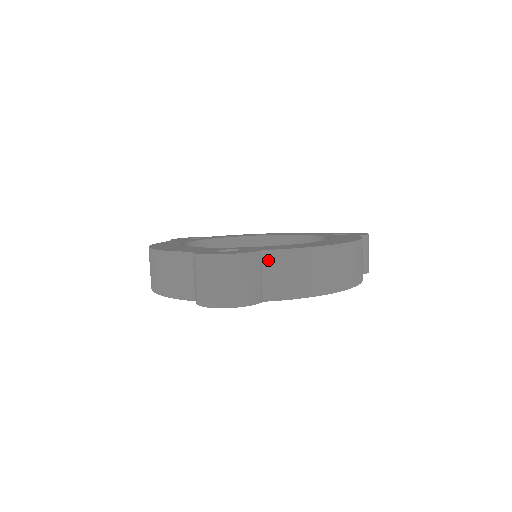
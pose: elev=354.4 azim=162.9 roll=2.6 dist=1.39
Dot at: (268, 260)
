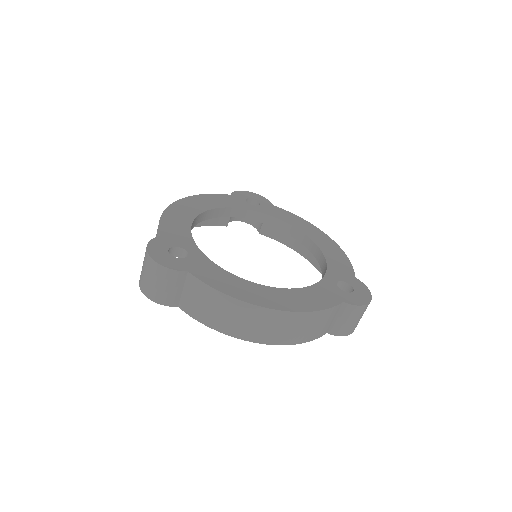
Dot at: (190, 282)
